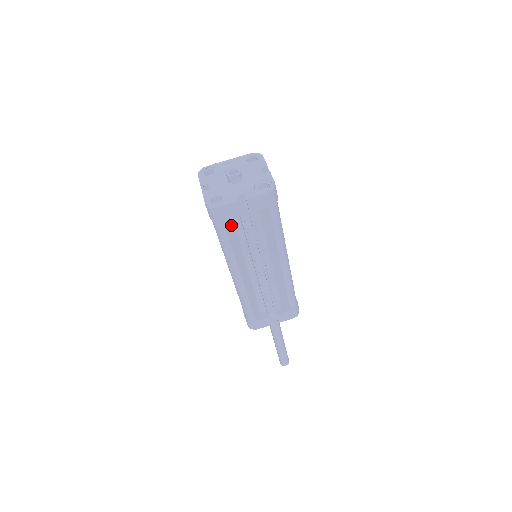
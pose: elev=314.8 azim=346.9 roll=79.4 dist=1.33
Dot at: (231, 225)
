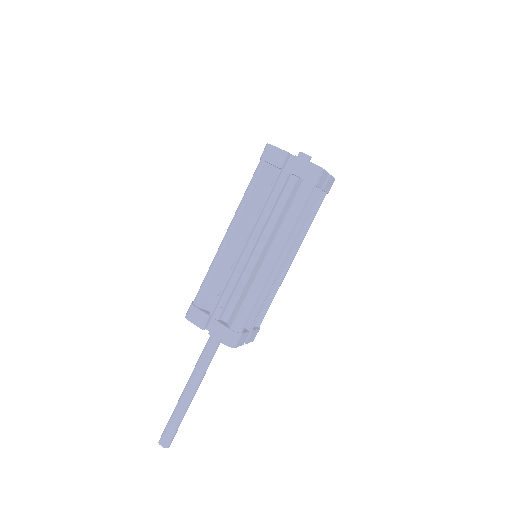
Dot at: (267, 178)
